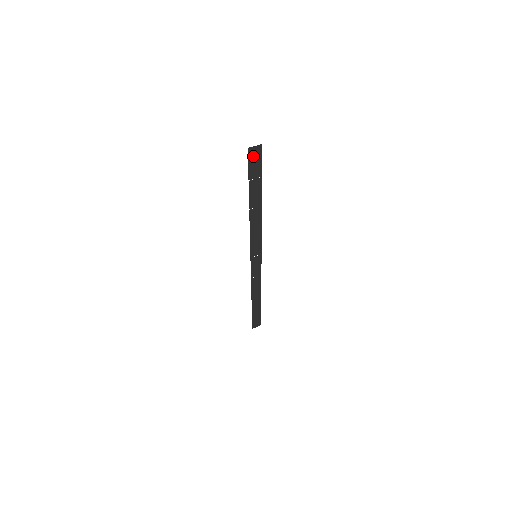
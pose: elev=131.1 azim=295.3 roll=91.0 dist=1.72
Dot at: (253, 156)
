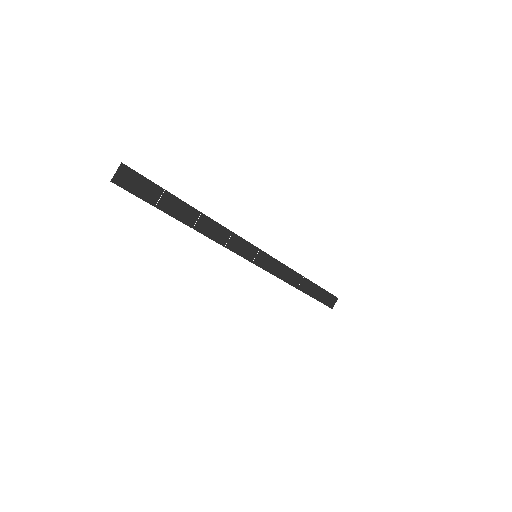
Dot at: (128, 182)
